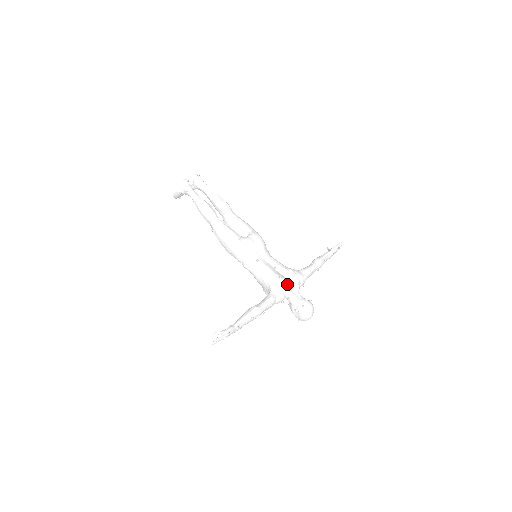
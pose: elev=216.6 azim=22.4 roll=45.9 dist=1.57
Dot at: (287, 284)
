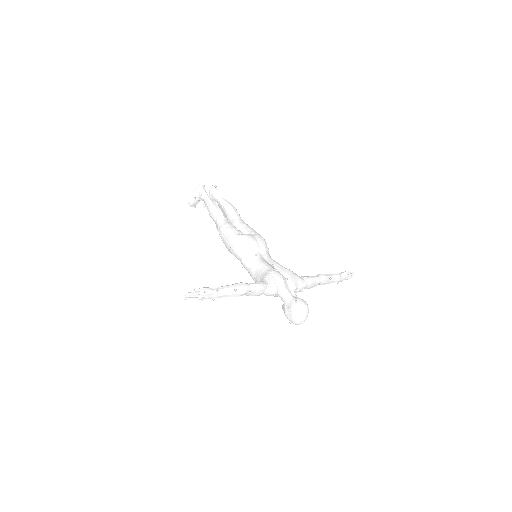
Dot at: (282, 278)
